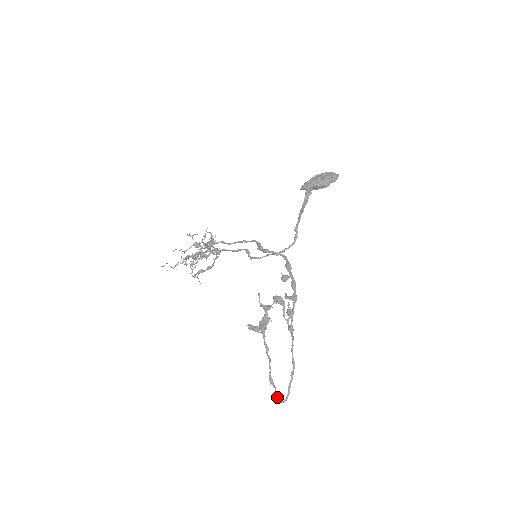
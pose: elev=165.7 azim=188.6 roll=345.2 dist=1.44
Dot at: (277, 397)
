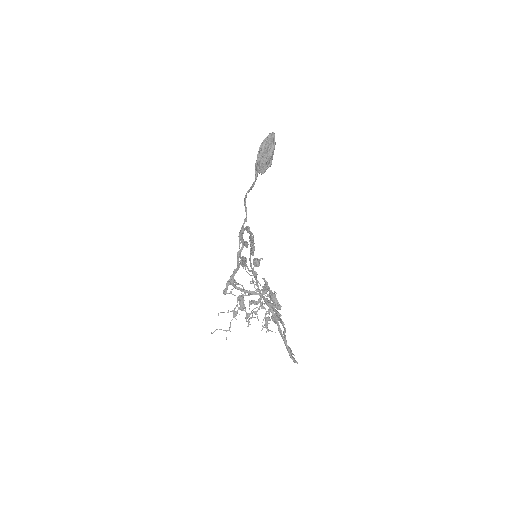
Dot at: occluded
